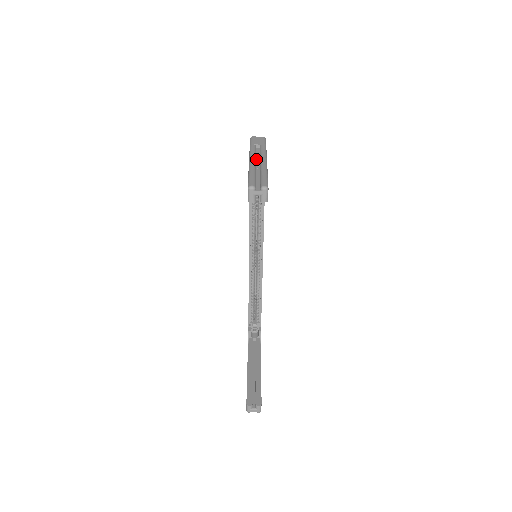
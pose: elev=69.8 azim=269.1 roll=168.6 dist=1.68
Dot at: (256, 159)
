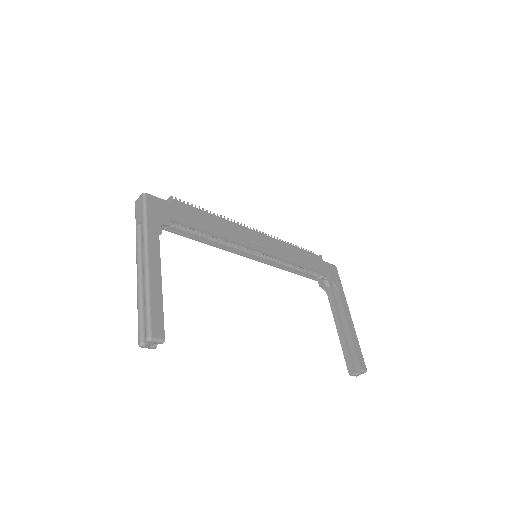
Dot at: occluded
